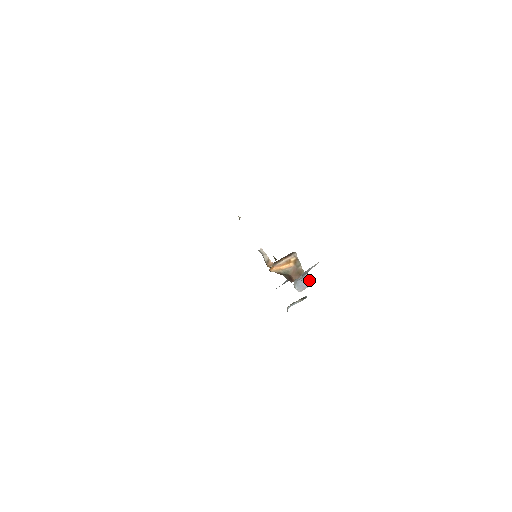
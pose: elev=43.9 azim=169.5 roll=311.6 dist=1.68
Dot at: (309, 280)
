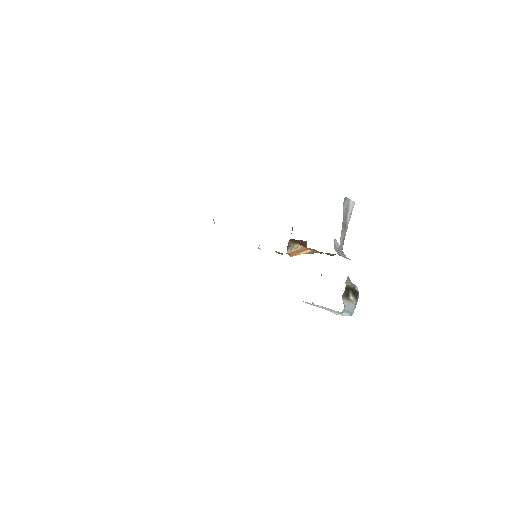
Dot at: (350, 259)
